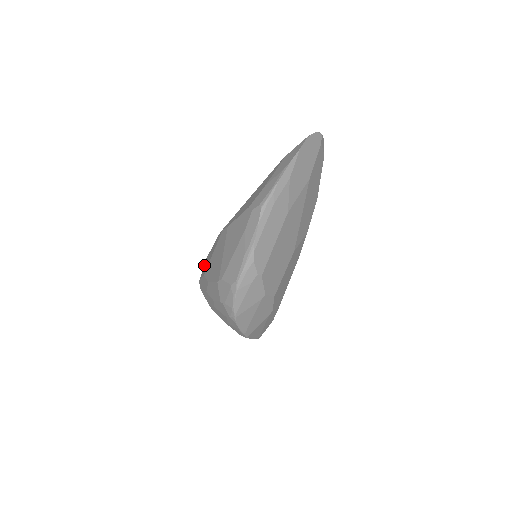
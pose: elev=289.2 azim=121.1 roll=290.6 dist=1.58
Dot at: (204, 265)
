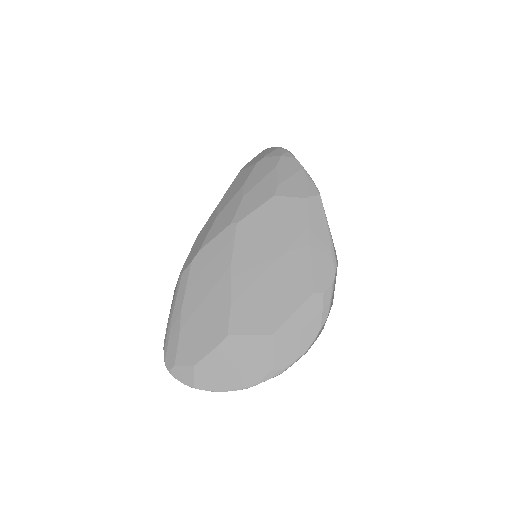
Dot at: occluded
